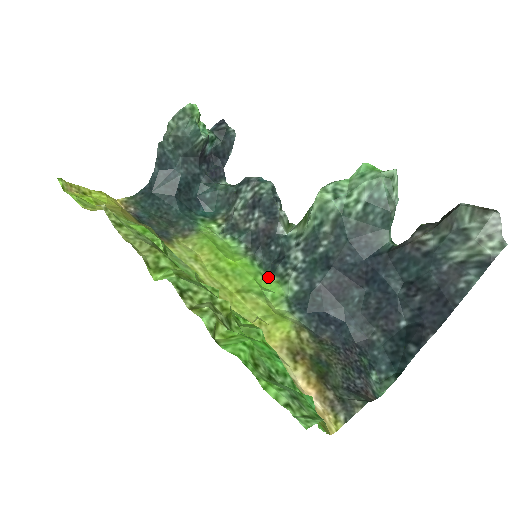
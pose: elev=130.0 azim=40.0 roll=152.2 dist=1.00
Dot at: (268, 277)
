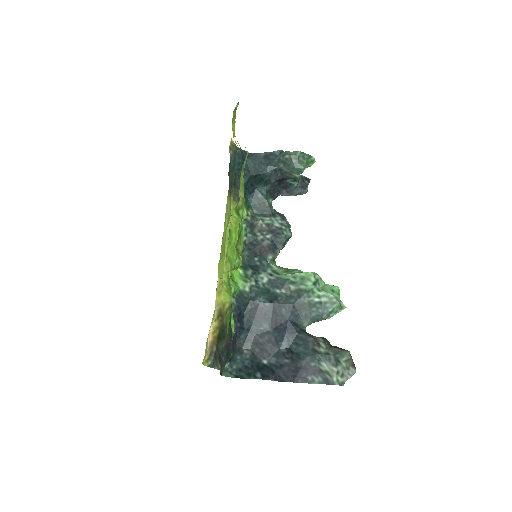
Dot at: (239, 267)
